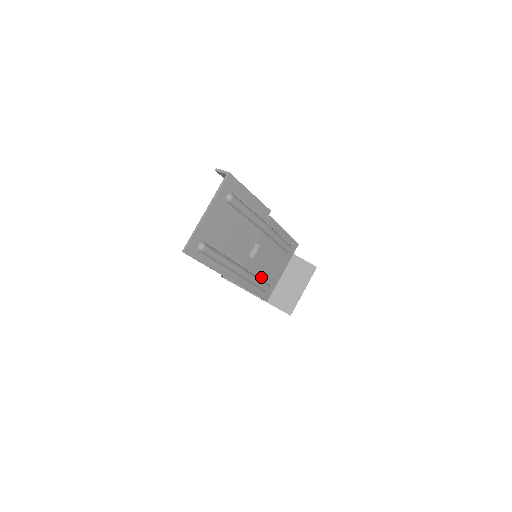
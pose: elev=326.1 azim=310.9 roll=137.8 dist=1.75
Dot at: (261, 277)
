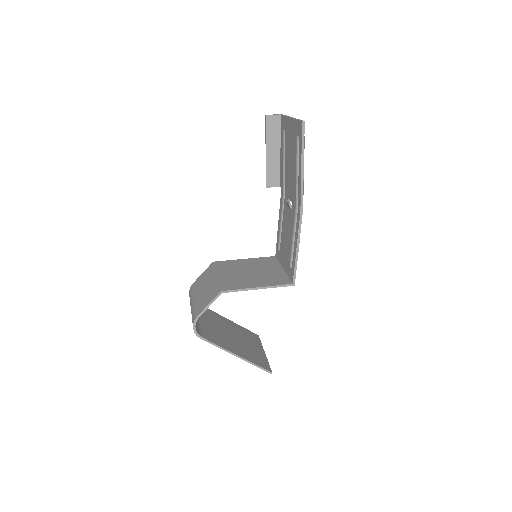
Dot at: (293, 244)
